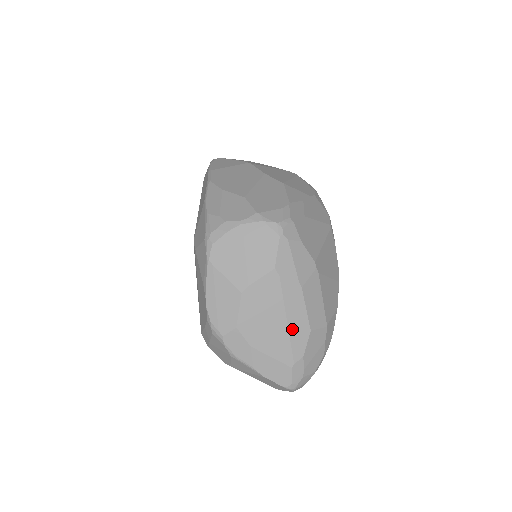
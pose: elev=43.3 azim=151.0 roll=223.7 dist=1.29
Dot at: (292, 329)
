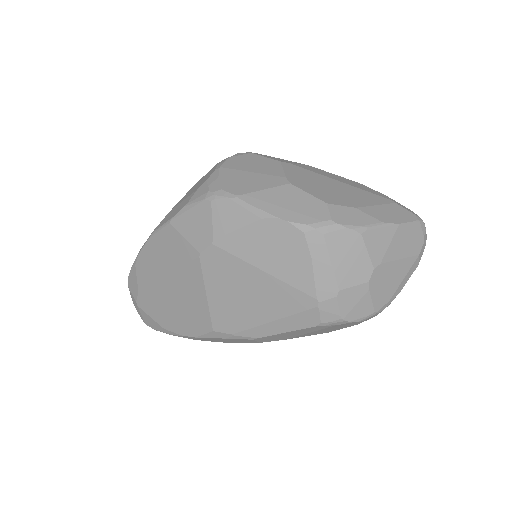
Dot at: (351, 185)
